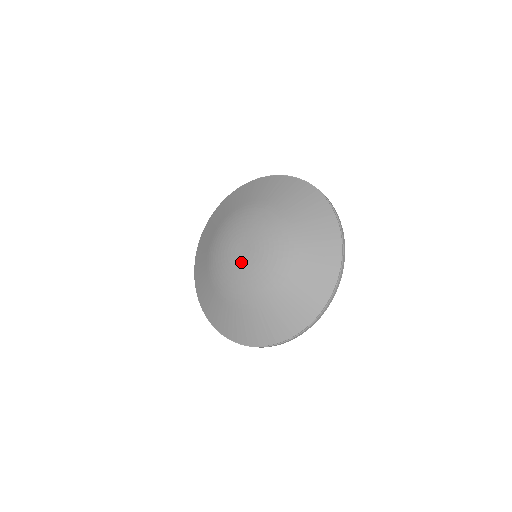
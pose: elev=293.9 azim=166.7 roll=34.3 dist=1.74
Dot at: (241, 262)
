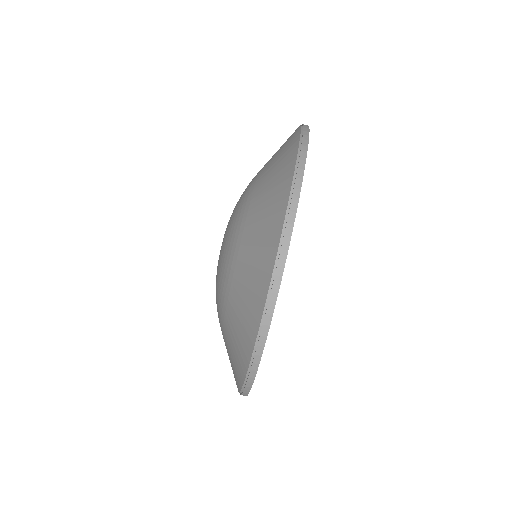
Dot at: occluded
